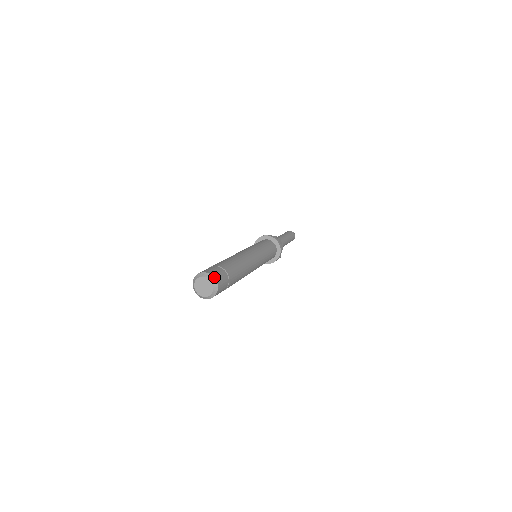
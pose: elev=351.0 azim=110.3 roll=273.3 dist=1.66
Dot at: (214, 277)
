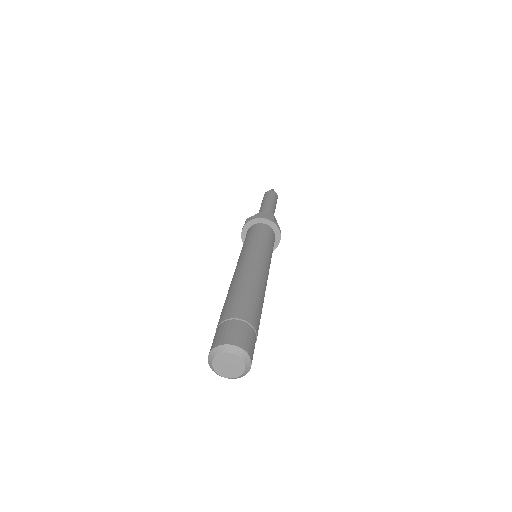
Dot at: (242, 348)
